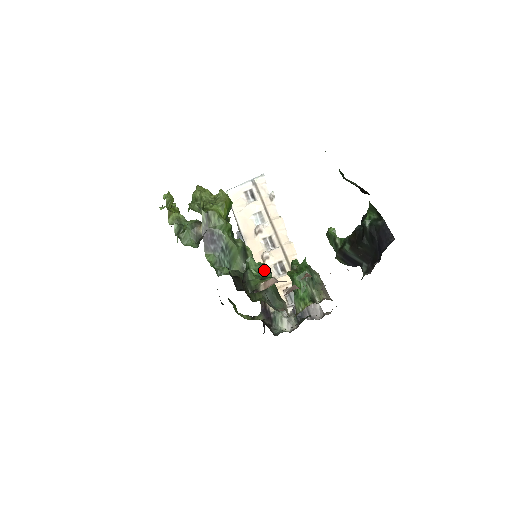
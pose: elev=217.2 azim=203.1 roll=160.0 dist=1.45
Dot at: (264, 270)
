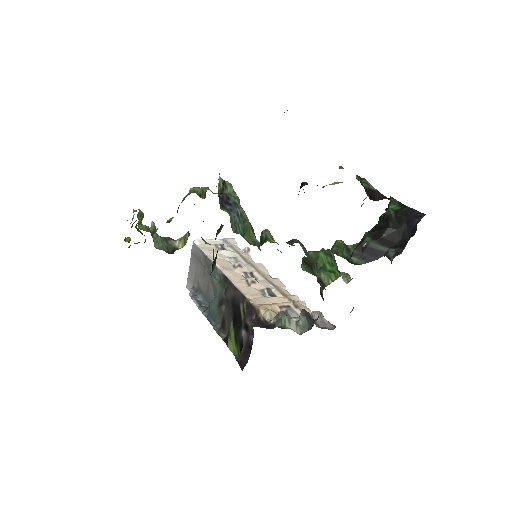
Dot at: occluded
